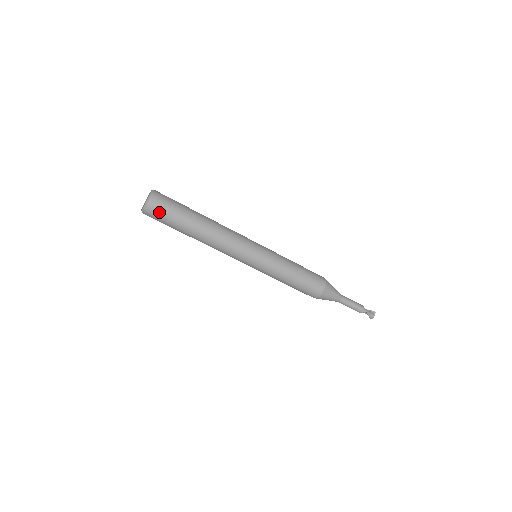
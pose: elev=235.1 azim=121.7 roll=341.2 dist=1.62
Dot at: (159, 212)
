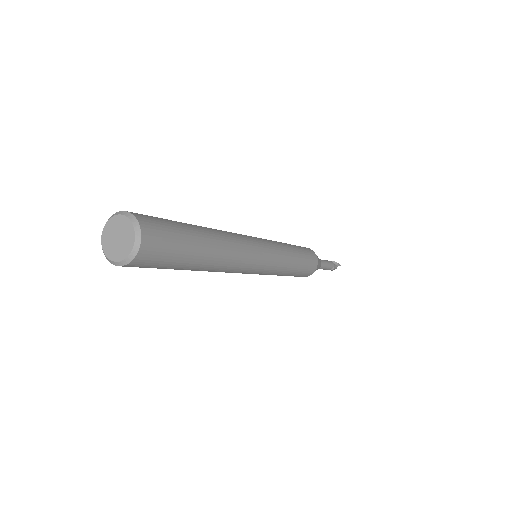
Dot at: occluded
